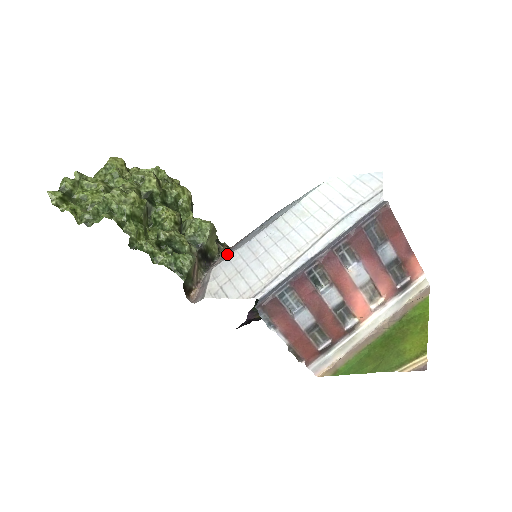
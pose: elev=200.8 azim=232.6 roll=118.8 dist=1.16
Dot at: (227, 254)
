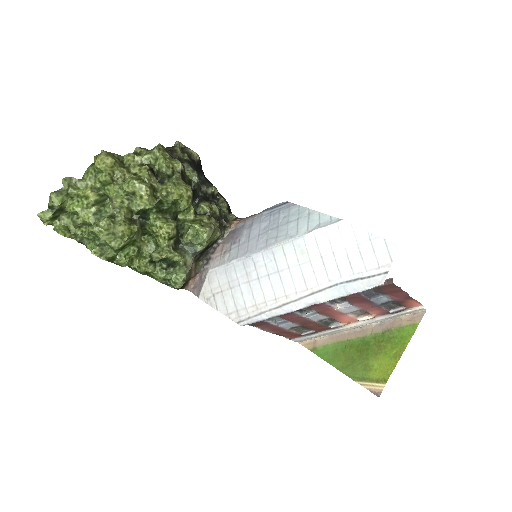
Dot at: (228, 248)
